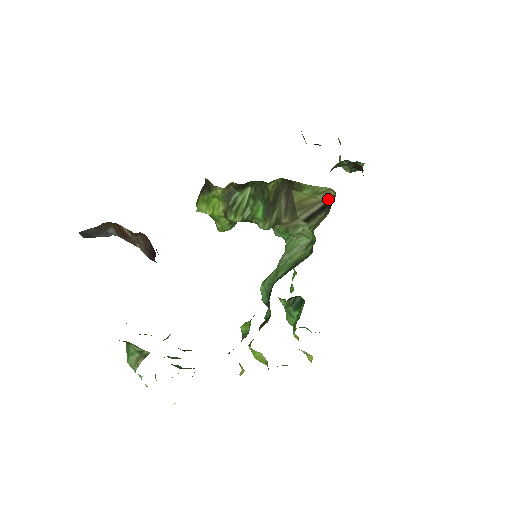
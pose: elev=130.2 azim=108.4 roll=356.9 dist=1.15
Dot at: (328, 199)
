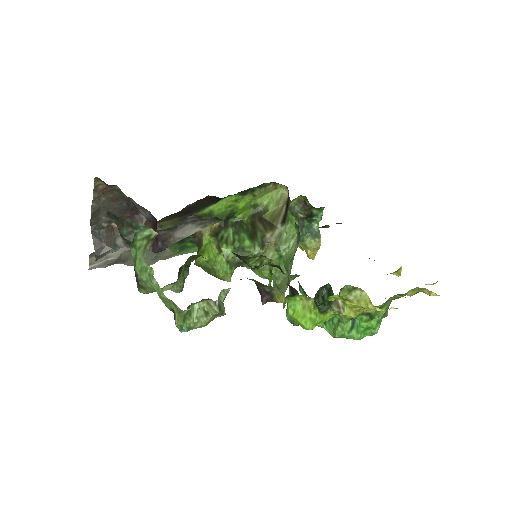
Dot at: (287, 200)
